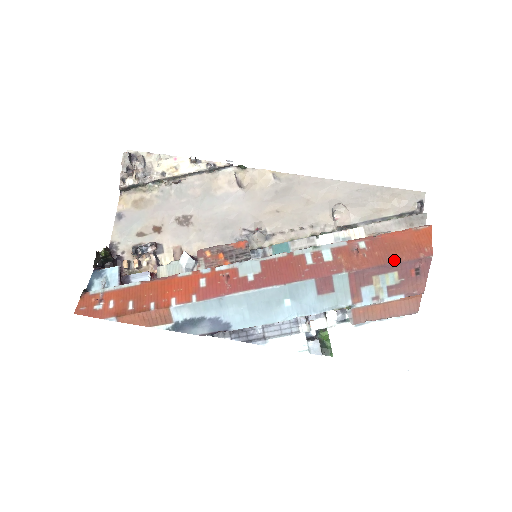
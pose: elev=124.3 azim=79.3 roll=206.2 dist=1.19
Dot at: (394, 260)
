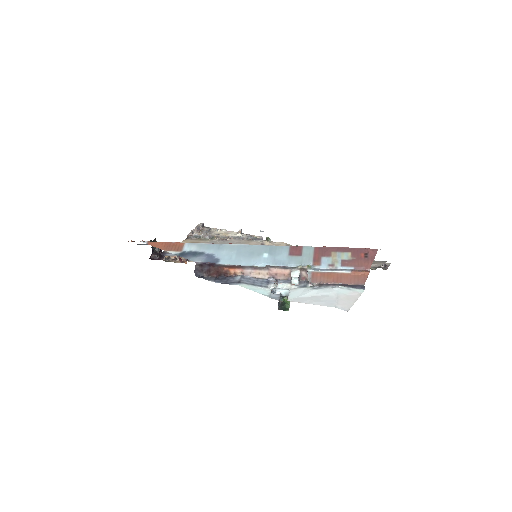
Dot at: occluded
